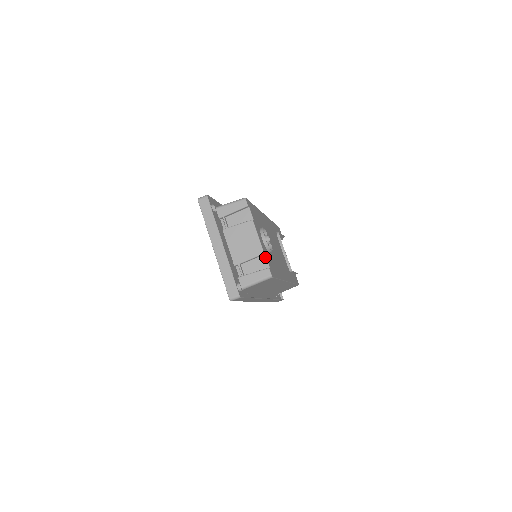
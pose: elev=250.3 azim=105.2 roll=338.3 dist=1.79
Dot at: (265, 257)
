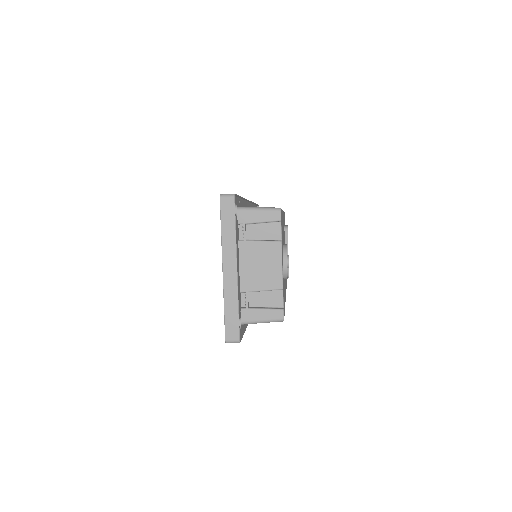
Dot at: (282, 293)
